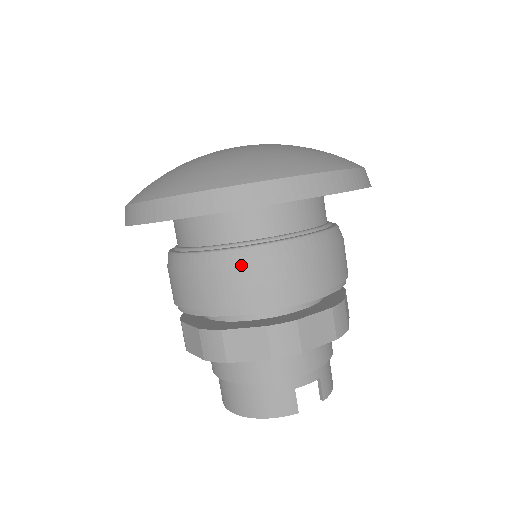
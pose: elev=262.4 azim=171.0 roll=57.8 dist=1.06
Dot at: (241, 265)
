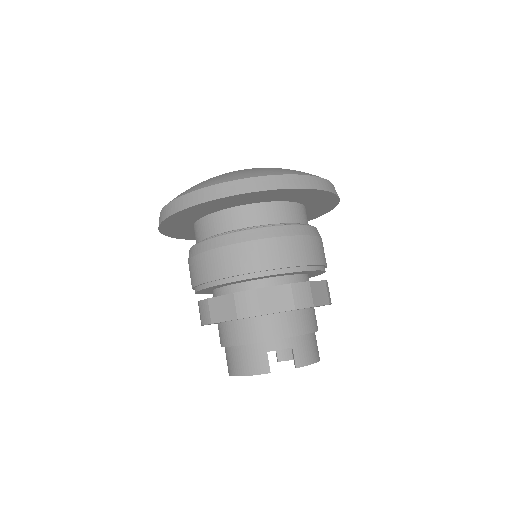
Dot at: (216, 248)
